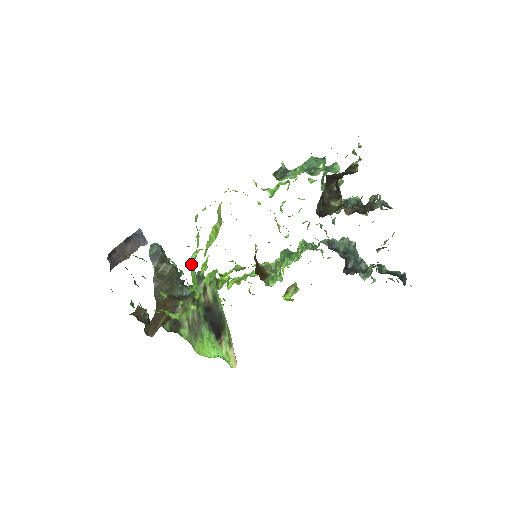
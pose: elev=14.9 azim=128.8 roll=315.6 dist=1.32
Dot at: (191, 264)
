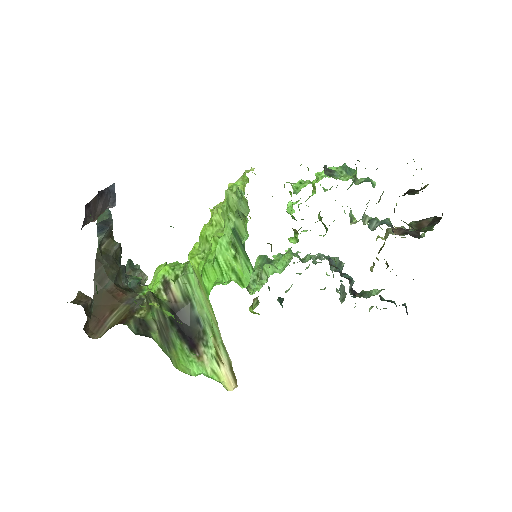
Dot at: (220, 249)
